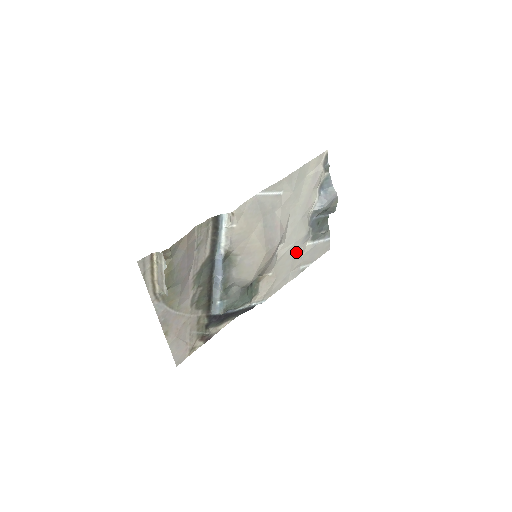
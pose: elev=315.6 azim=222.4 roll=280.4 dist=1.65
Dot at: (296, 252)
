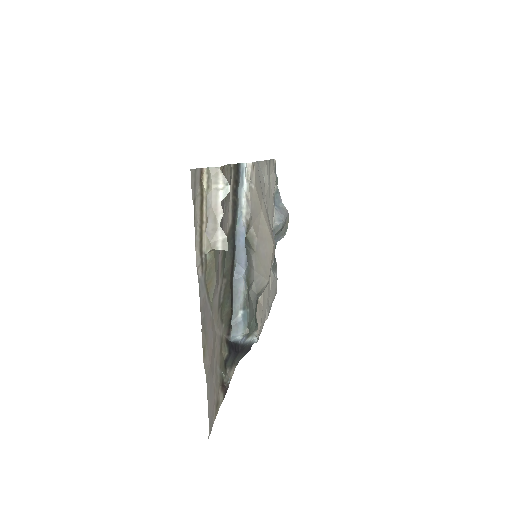
Dot at: occluded
